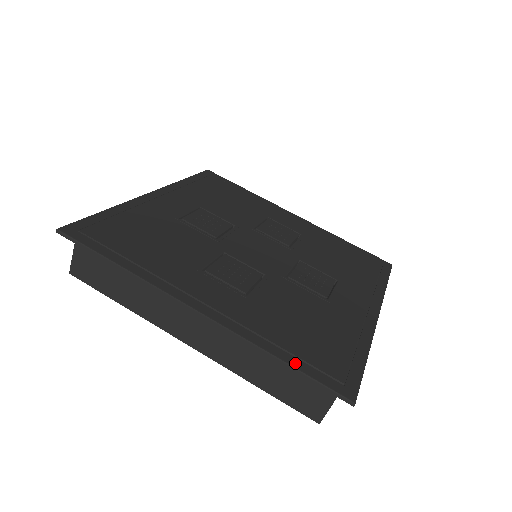
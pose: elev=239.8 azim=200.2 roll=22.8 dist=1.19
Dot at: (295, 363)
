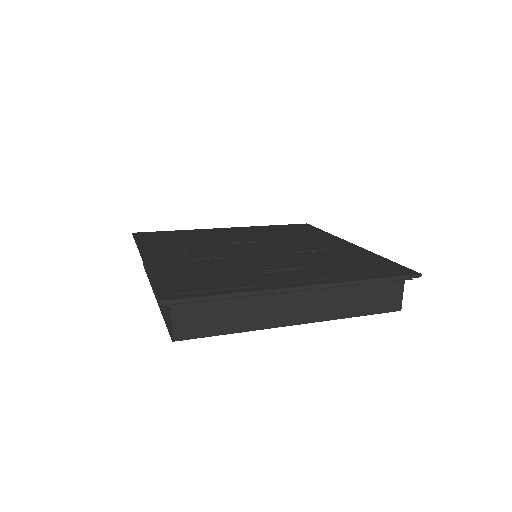
Dot at: (157, 282)
